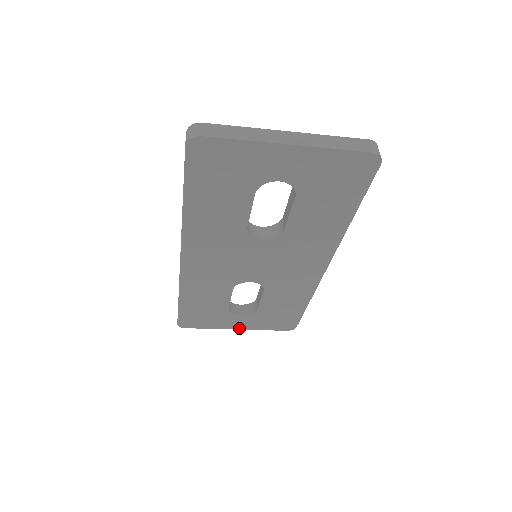
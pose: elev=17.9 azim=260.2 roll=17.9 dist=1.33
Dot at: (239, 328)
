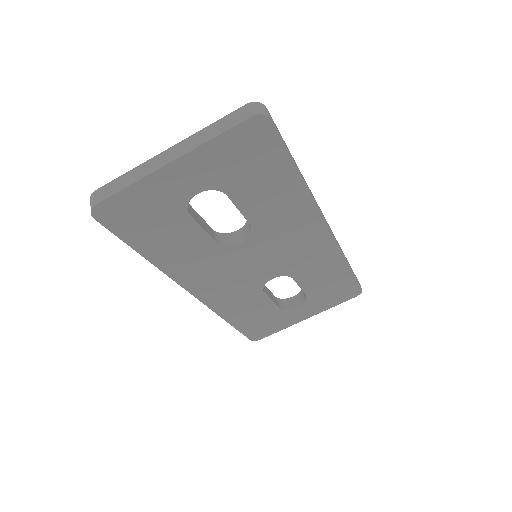
Dot at: (308, 317)
